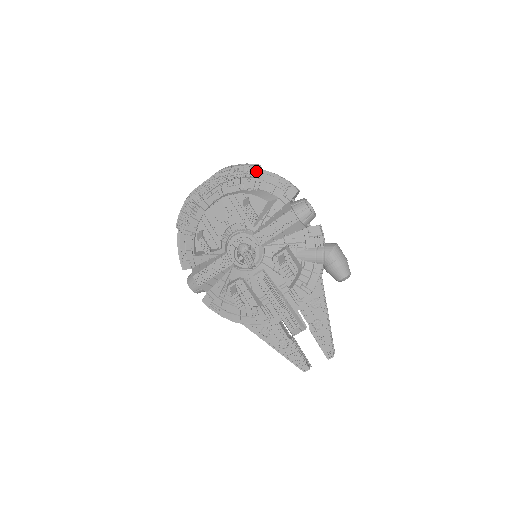
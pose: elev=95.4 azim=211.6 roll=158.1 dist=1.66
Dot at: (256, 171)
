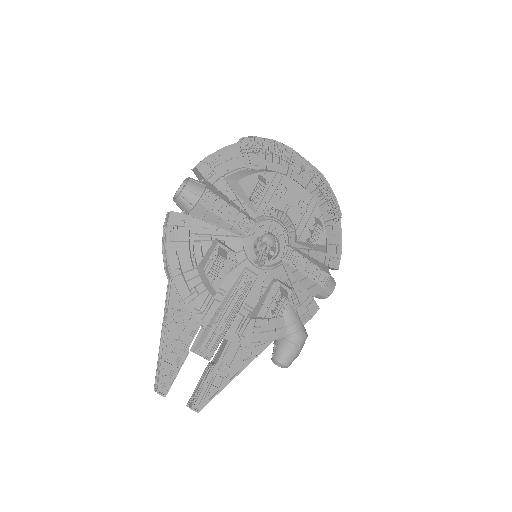
Dot at: (337, 215)
